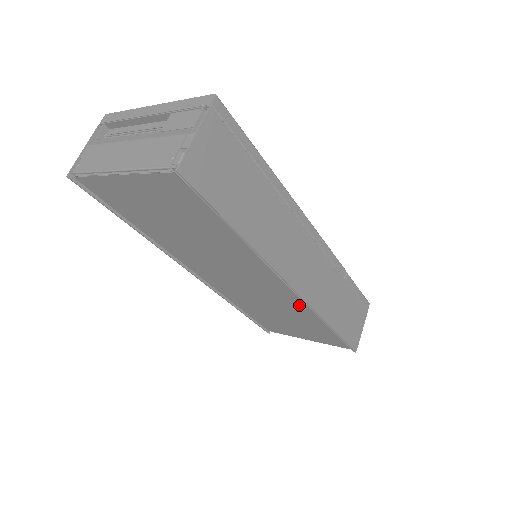
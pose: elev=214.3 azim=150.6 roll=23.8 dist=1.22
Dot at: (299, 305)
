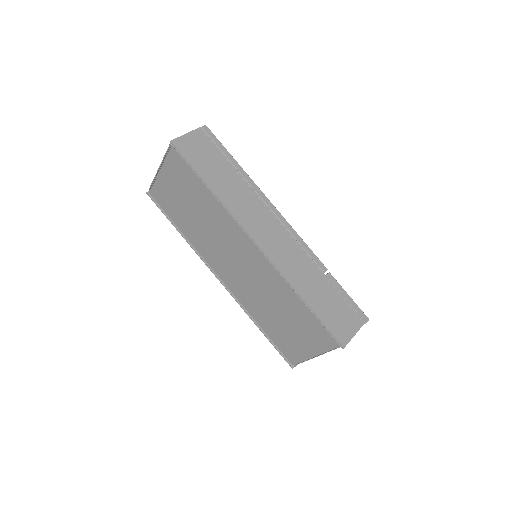
Dot at: (273, 274)
